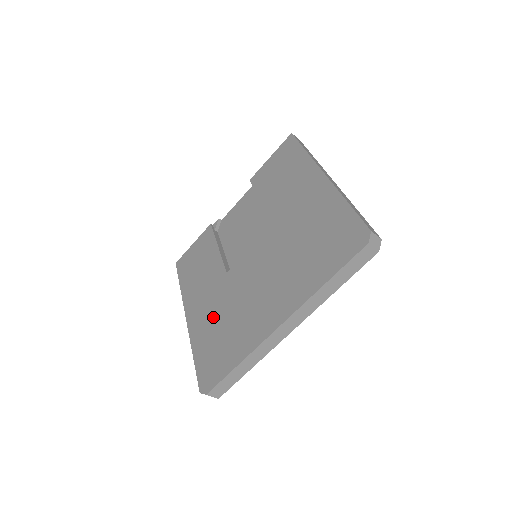
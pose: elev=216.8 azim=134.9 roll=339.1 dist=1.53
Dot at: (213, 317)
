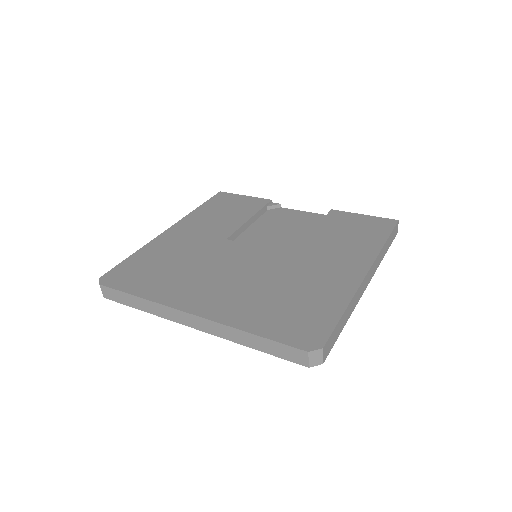
Dot at: (178, 250)
